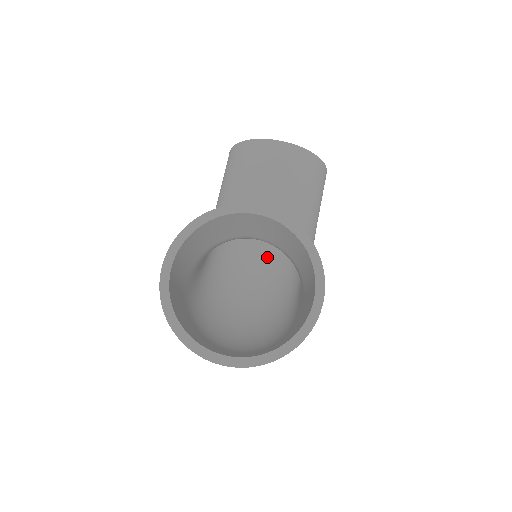
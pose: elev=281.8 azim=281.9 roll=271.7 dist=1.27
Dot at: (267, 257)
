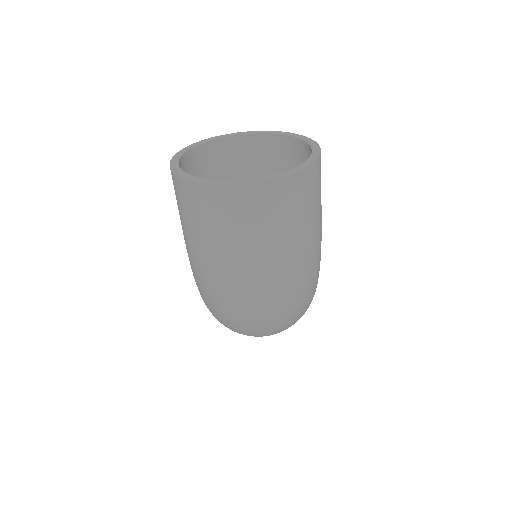
Dot at: occluded
